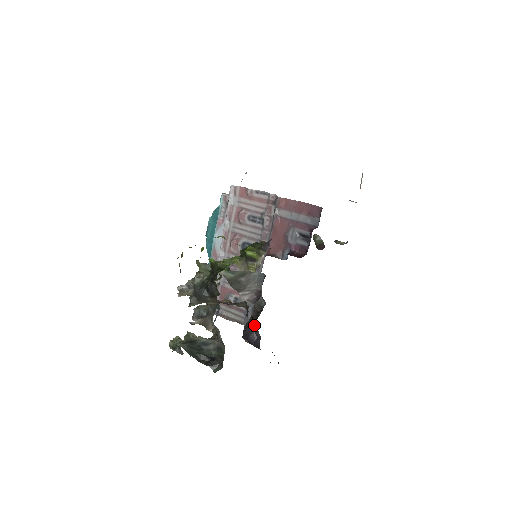
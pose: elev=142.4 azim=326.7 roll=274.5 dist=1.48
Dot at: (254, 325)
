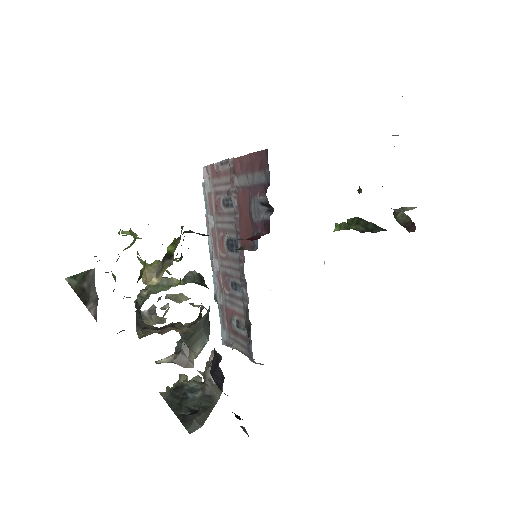
Dot at: (216, 358)
